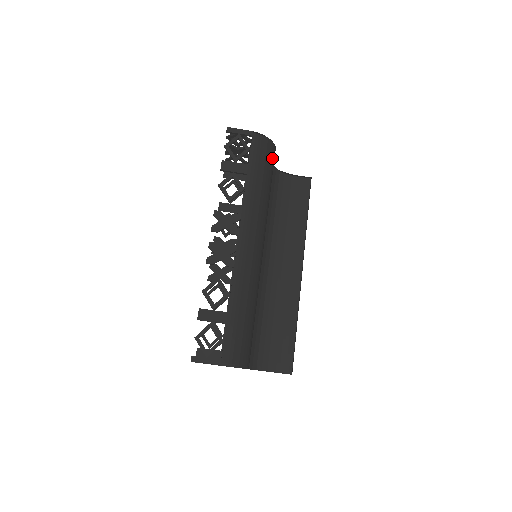
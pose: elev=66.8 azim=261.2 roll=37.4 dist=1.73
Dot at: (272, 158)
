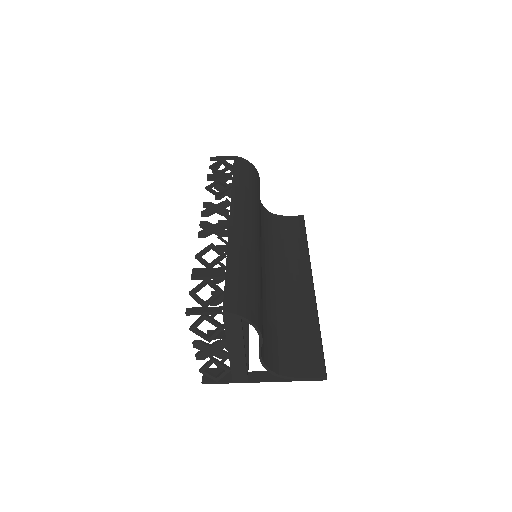
Dot at: (256, 177)
